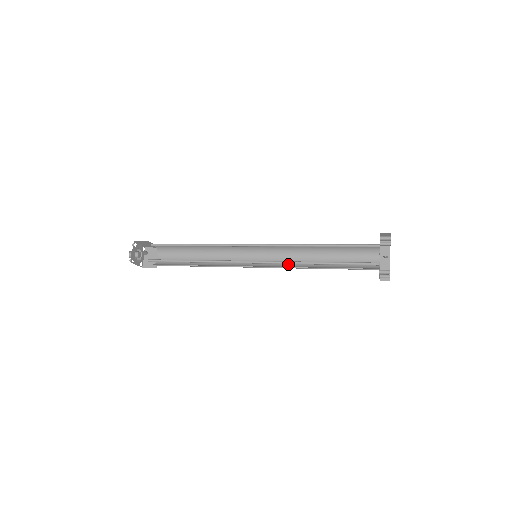
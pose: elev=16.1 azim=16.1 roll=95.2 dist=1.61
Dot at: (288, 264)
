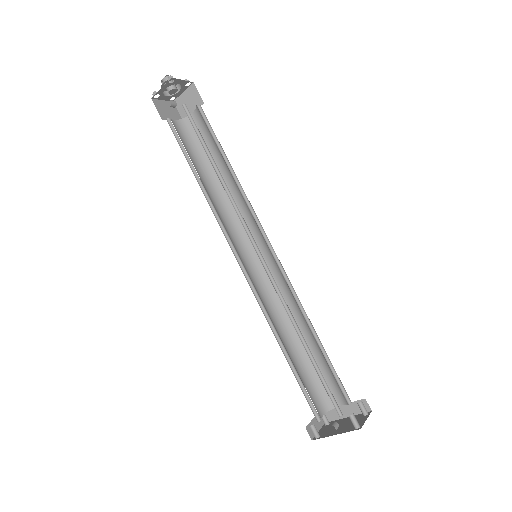
Dot at: (276, 296)
